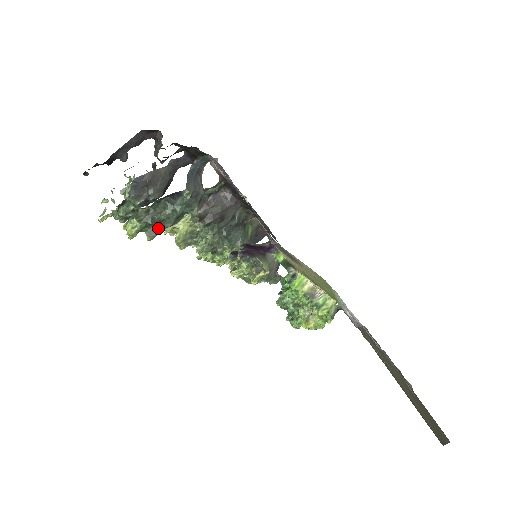
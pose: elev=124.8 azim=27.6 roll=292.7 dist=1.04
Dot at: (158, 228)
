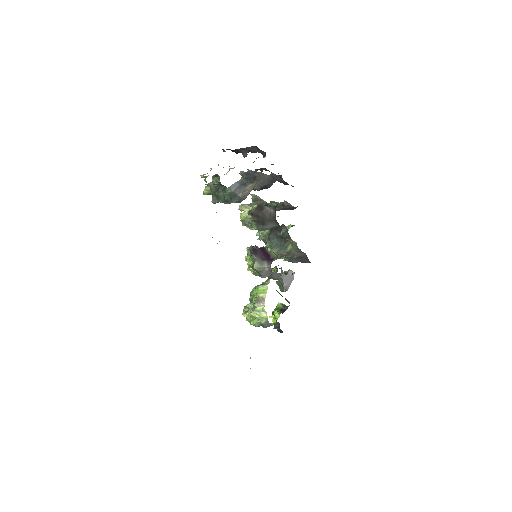
Dot at: (217, 199)
